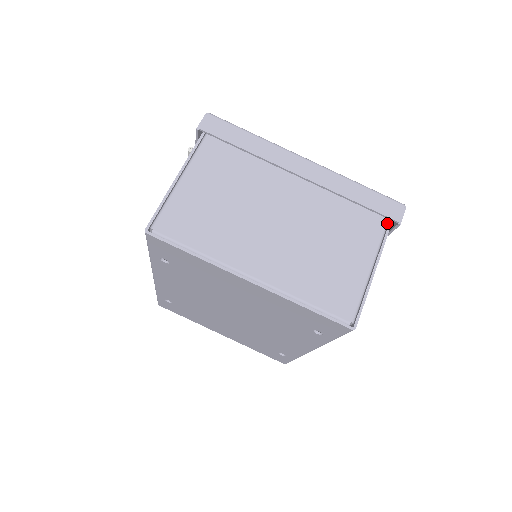
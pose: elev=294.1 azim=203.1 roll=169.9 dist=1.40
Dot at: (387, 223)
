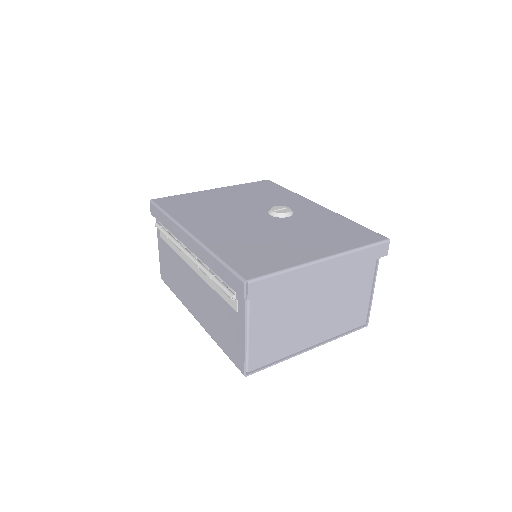
Dot at: occluded
